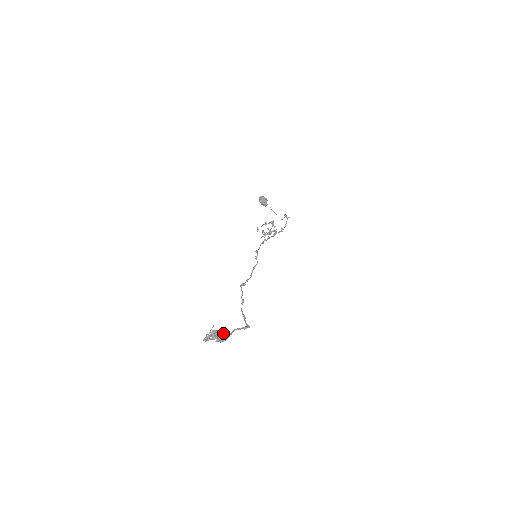
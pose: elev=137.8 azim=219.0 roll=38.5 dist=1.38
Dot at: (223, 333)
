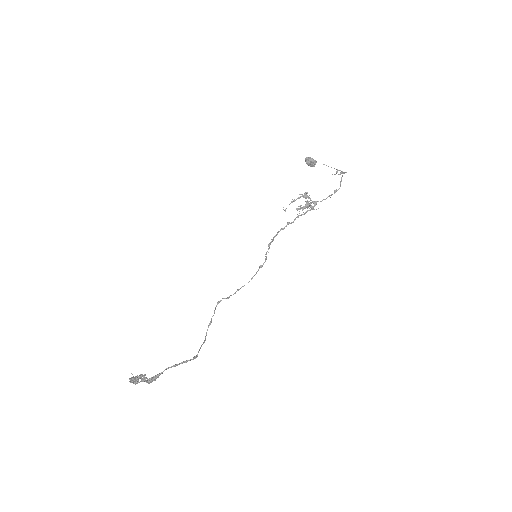
Dot at: (143, 378)
